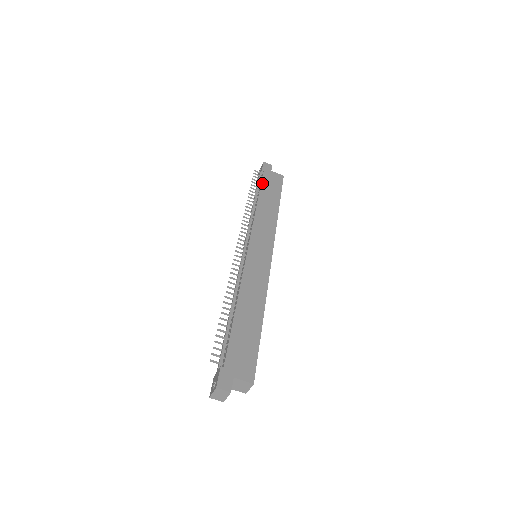
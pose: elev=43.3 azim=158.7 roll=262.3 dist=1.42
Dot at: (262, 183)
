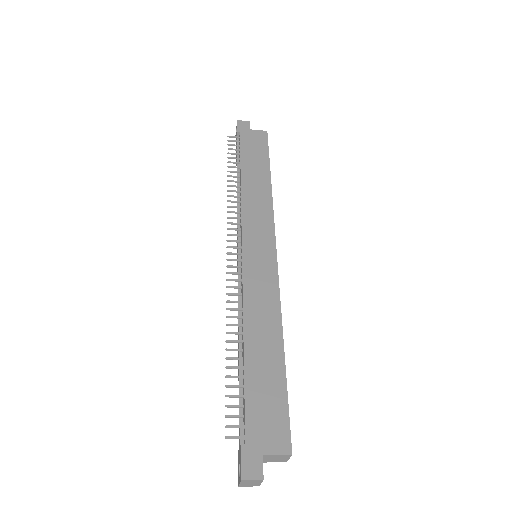
Dot at: (241, 151)
